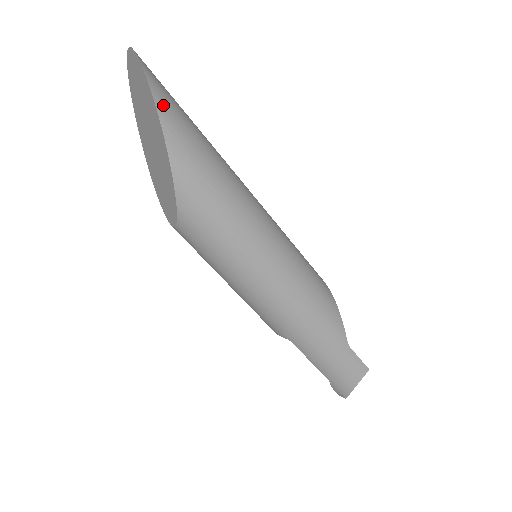
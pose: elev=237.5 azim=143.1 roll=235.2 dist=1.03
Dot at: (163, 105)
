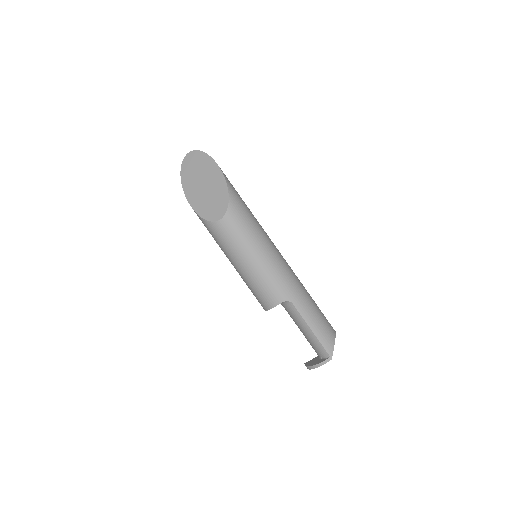
Dot at: occluded
